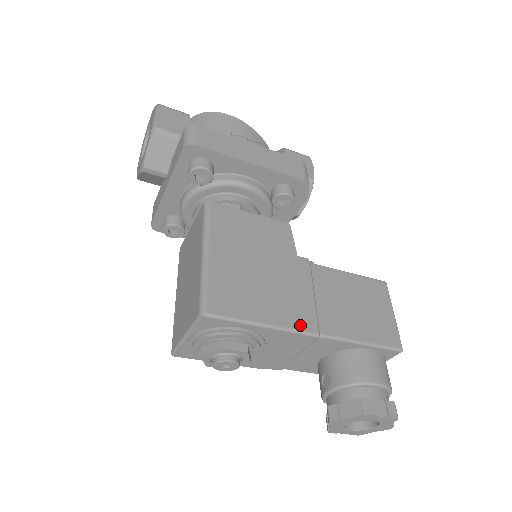
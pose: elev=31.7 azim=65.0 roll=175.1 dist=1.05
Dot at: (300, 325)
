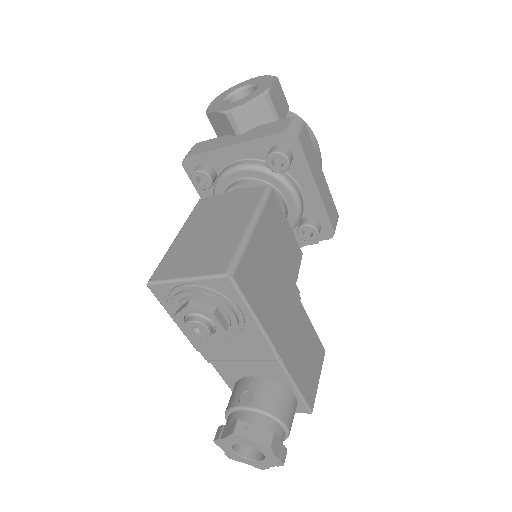
Dot at: (276, 340)
